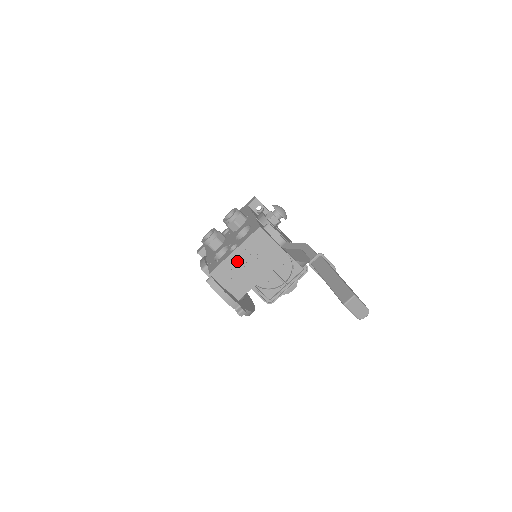
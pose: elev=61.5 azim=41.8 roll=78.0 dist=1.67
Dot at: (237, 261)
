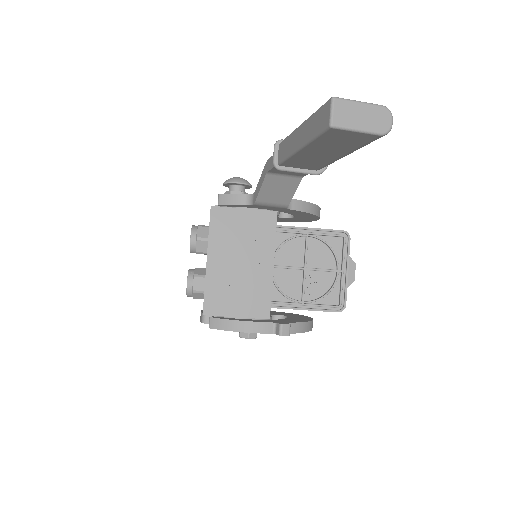
Dot at: (222, 271)
